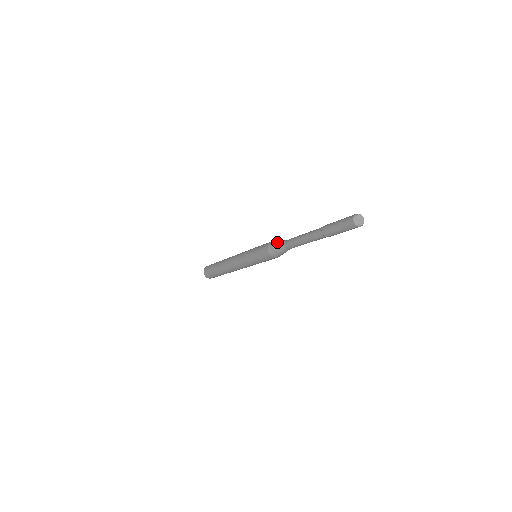
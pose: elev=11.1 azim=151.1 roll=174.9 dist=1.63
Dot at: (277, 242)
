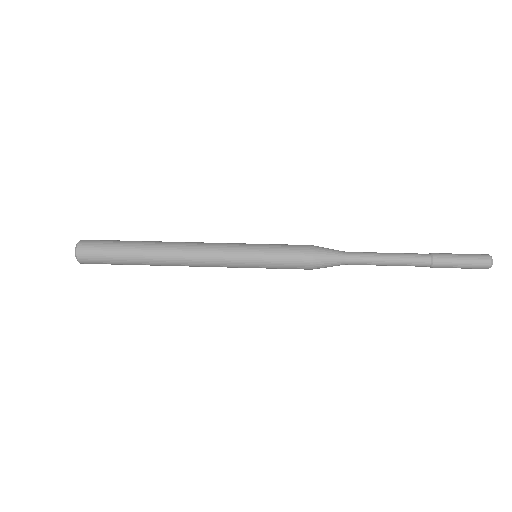
Dot at: (331, 252)
